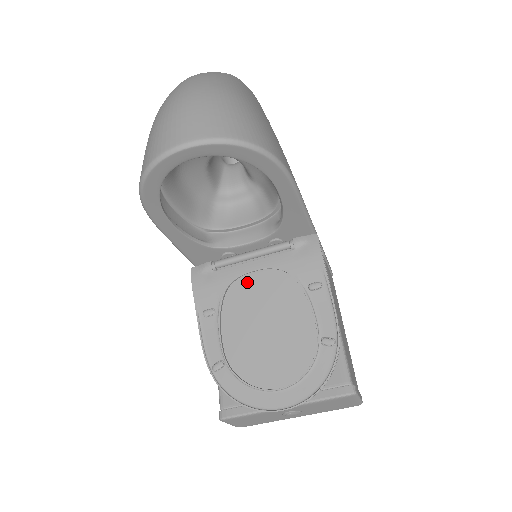
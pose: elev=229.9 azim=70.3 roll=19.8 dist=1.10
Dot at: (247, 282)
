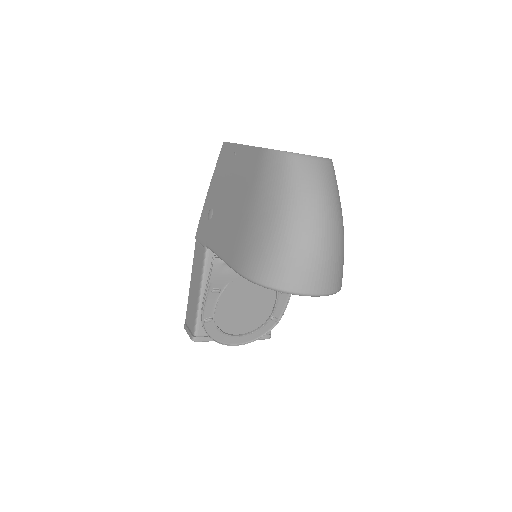
Dot at: occluded
